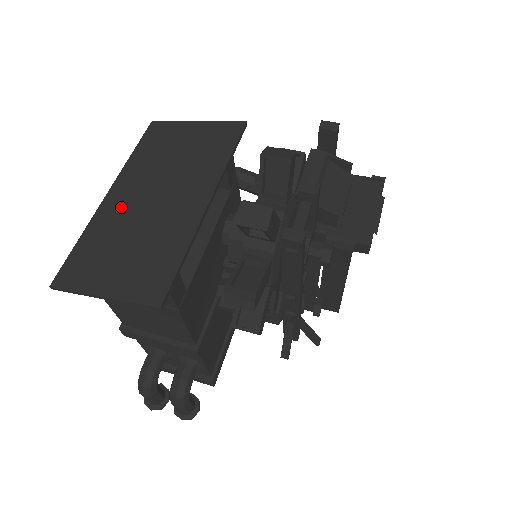
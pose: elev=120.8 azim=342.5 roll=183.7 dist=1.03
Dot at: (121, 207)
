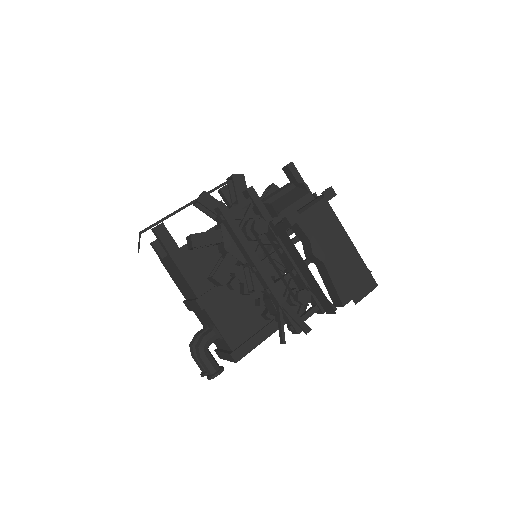
Dot at: occluded
